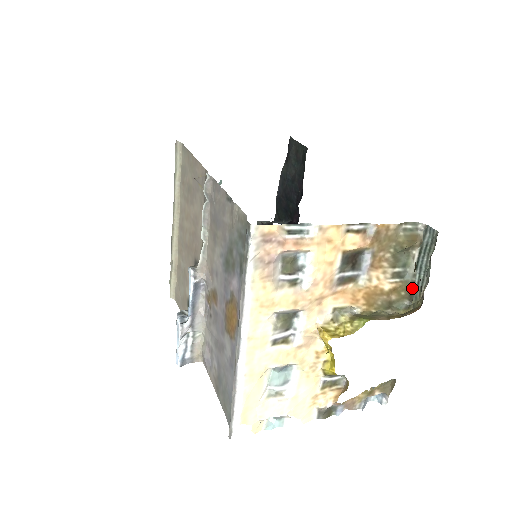
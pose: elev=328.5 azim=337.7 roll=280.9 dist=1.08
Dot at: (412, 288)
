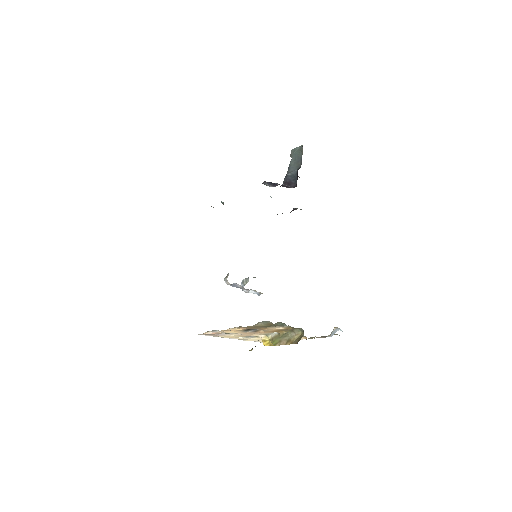
Dot at: occluded
